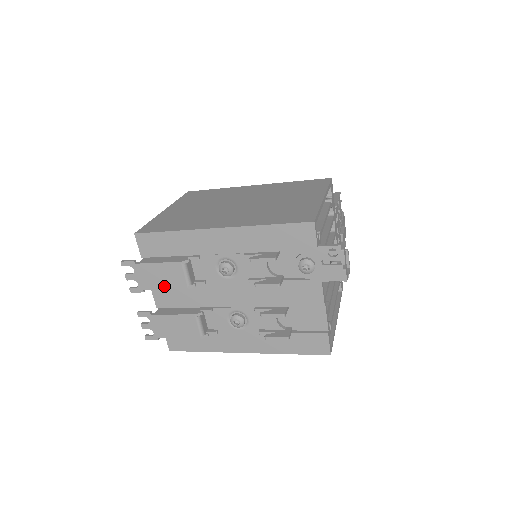
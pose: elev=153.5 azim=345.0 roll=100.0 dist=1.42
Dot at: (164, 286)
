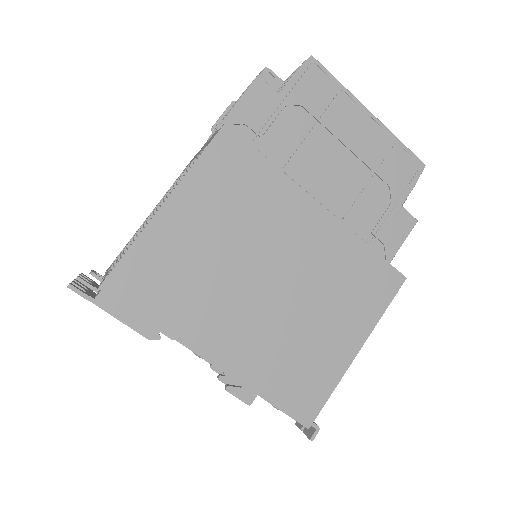
Dot at: occluded
